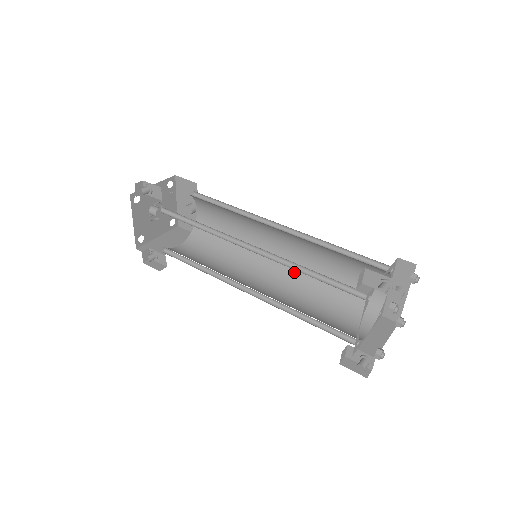
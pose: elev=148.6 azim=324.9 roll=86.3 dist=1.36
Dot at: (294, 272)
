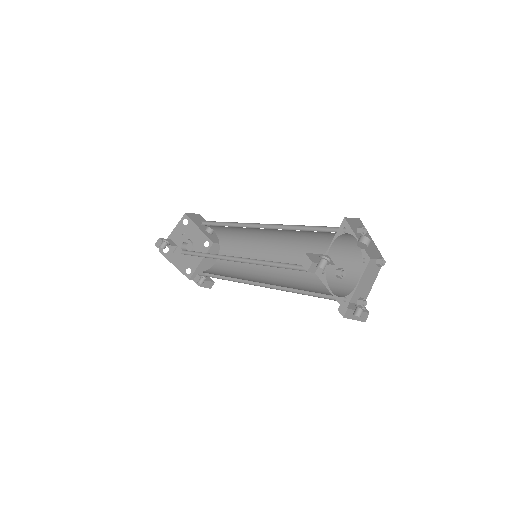
Dot at: (293, 251)
